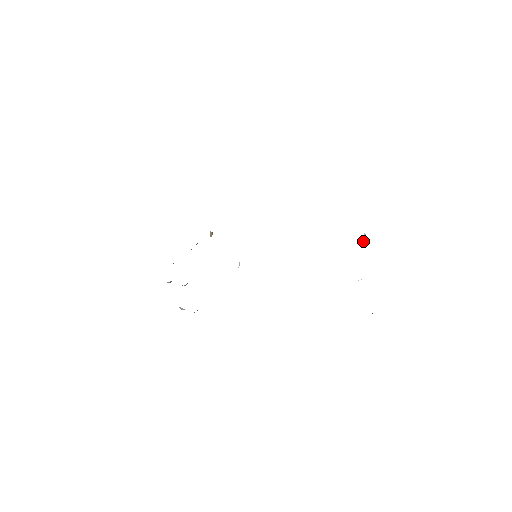
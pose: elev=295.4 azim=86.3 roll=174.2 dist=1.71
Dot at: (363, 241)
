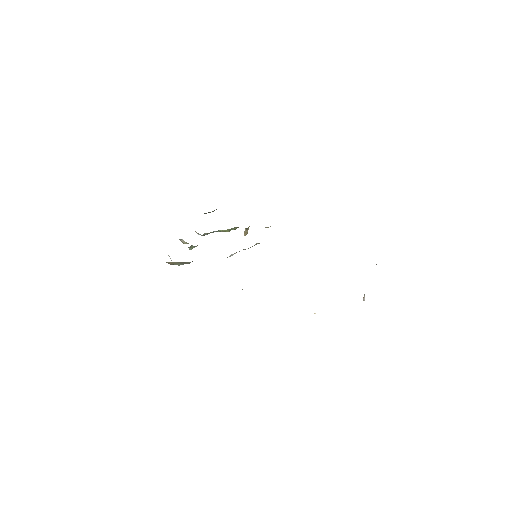
Dot at: (363, 299)
